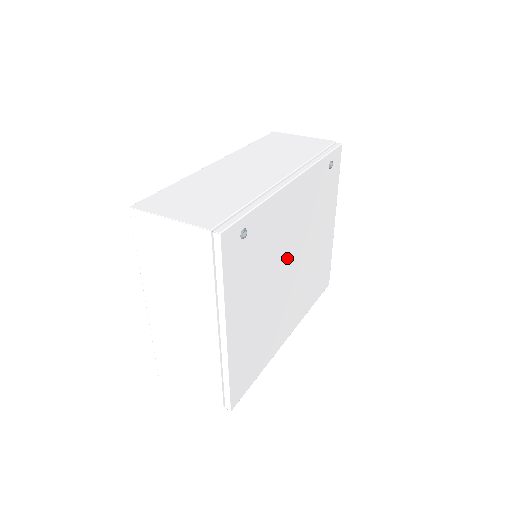
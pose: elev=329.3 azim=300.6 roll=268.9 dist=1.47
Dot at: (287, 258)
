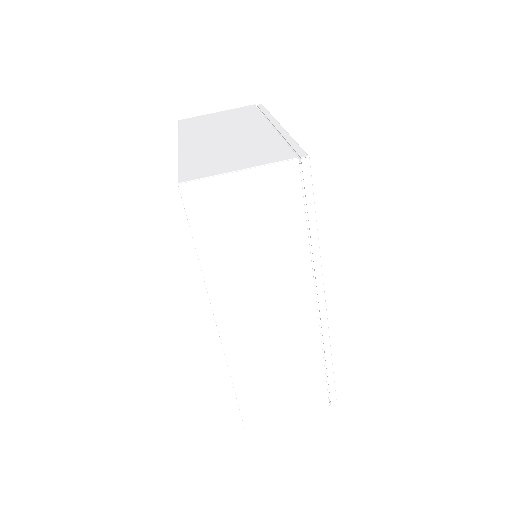
Dot at: occluded
